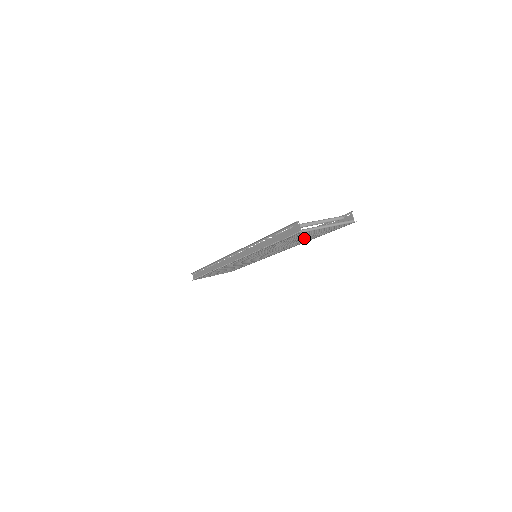
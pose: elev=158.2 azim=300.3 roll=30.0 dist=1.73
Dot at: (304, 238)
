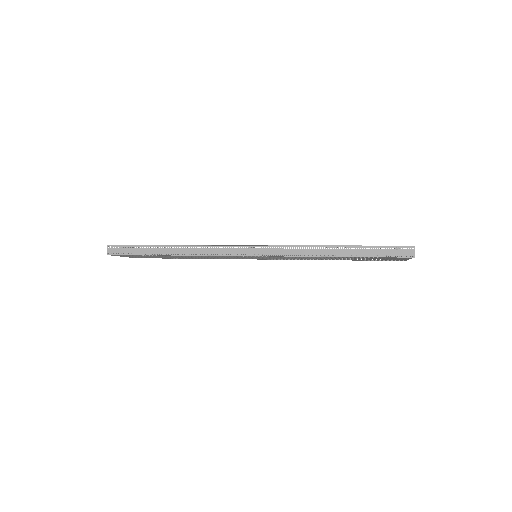
Dot at: (356, 259)
